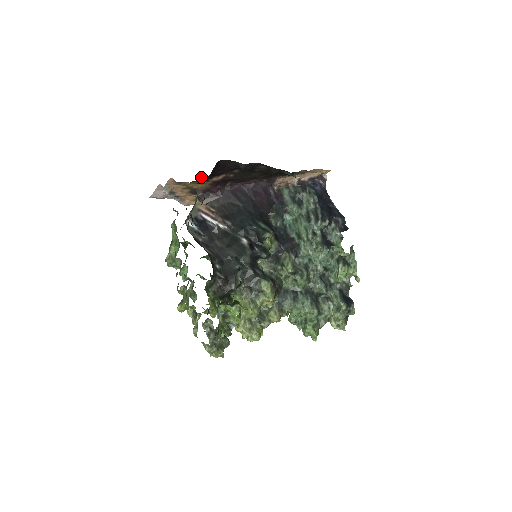
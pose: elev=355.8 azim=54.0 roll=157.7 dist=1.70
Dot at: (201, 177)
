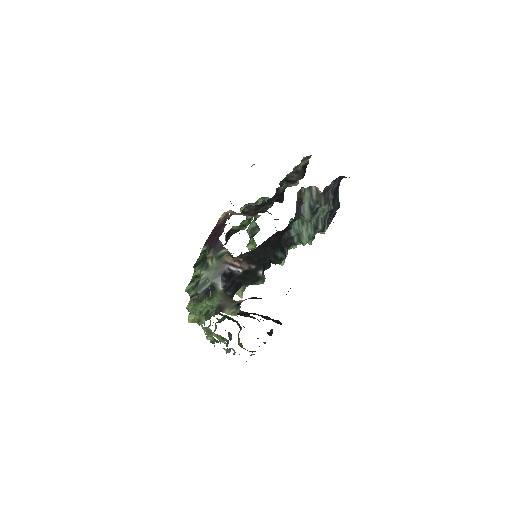
Dot at: occluded
